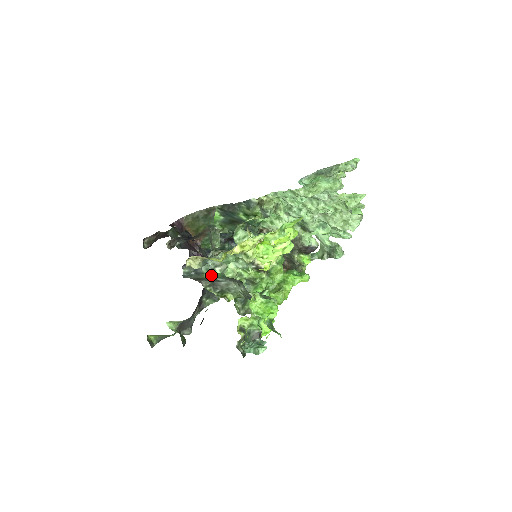
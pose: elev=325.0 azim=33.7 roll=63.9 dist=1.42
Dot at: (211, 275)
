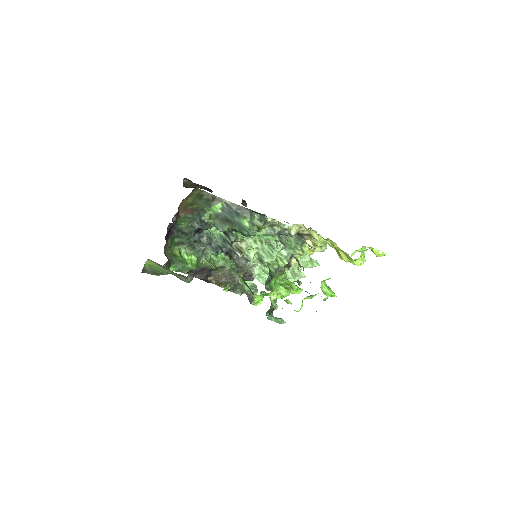
Dot at: (285, 246)
